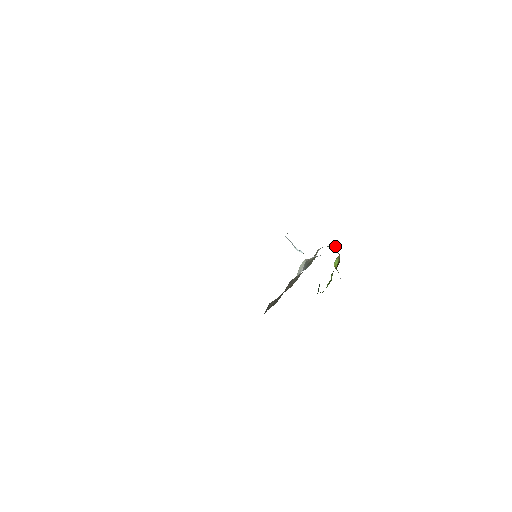
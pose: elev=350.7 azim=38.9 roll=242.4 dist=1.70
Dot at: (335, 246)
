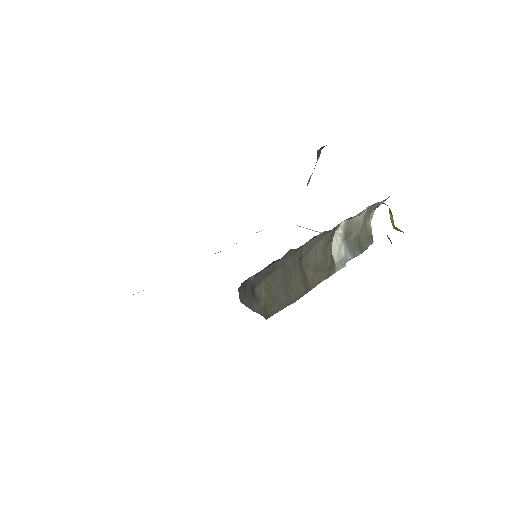
Dot at: (382, 202)
